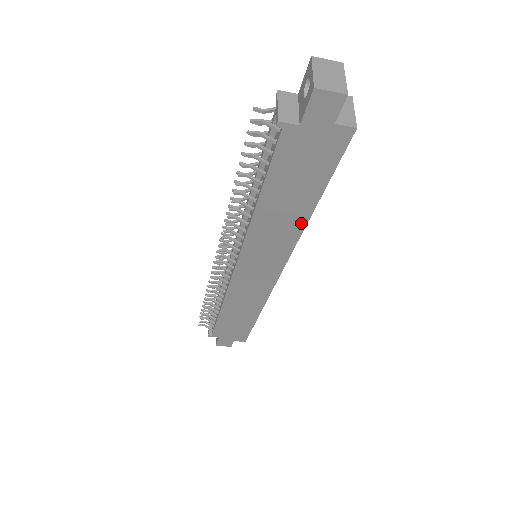
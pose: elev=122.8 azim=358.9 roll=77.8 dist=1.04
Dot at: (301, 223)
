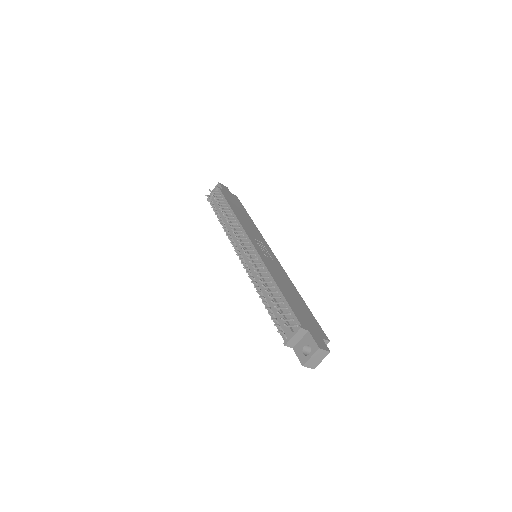
Dot at: occluded
